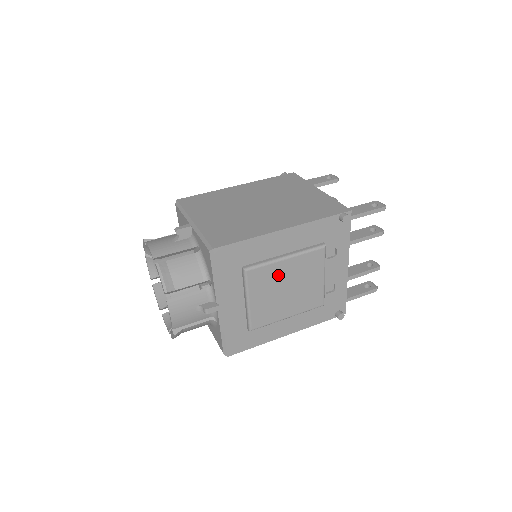
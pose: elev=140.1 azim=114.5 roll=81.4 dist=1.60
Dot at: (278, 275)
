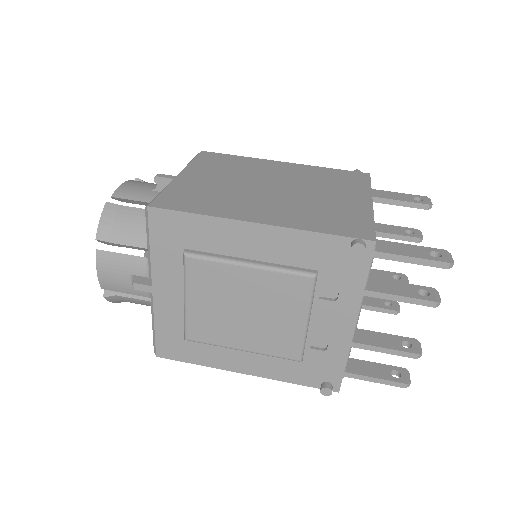
Dot at: (232, 284)
